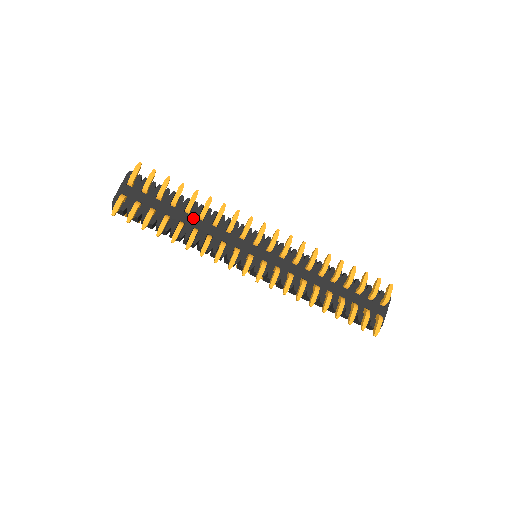
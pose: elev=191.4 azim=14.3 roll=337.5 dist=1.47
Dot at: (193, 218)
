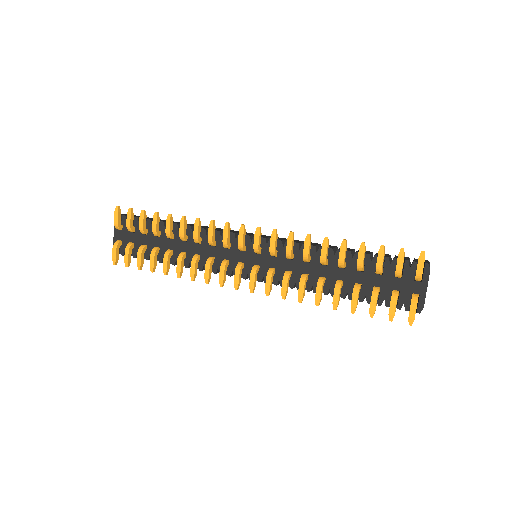
Dot at: (178, 242)
